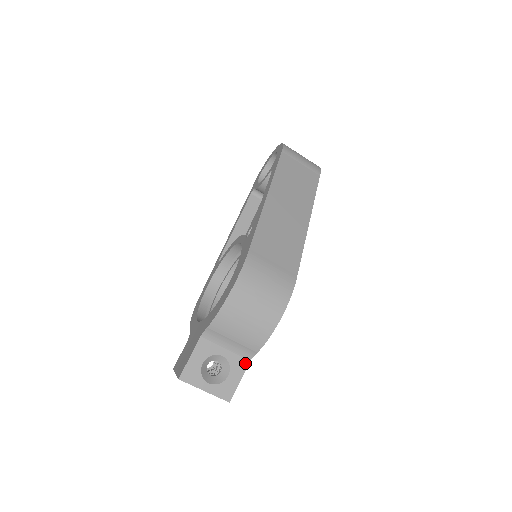
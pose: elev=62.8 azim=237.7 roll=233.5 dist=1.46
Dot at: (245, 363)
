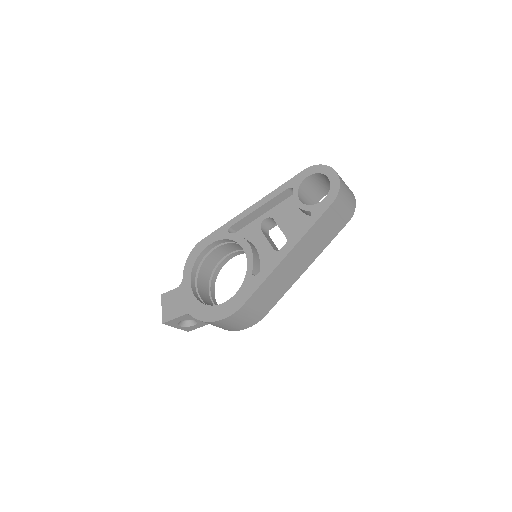
Dot at: occluded
